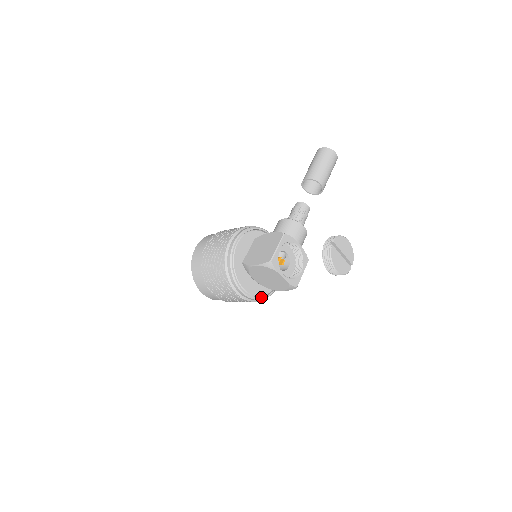
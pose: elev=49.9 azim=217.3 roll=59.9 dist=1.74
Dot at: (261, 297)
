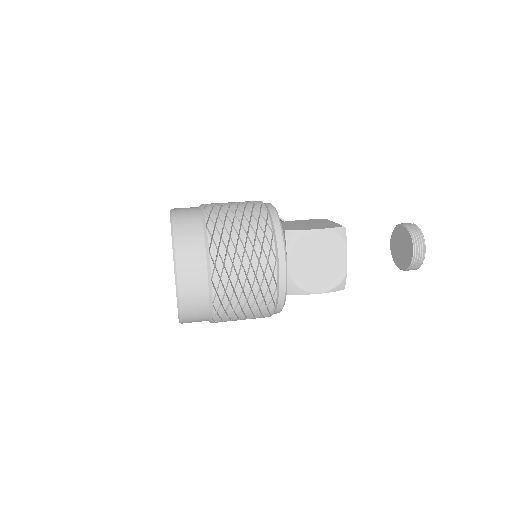
Dot at: (284, 301)
